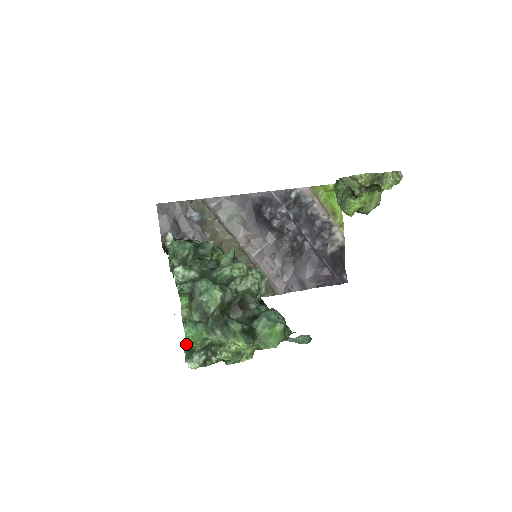
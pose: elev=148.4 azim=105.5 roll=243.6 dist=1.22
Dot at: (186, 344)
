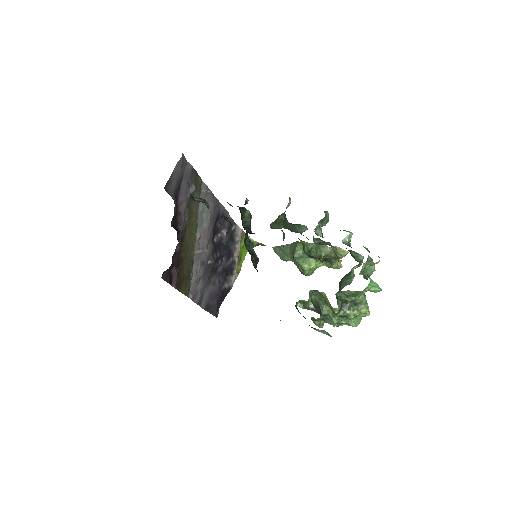
Dot at: (366, 289)
